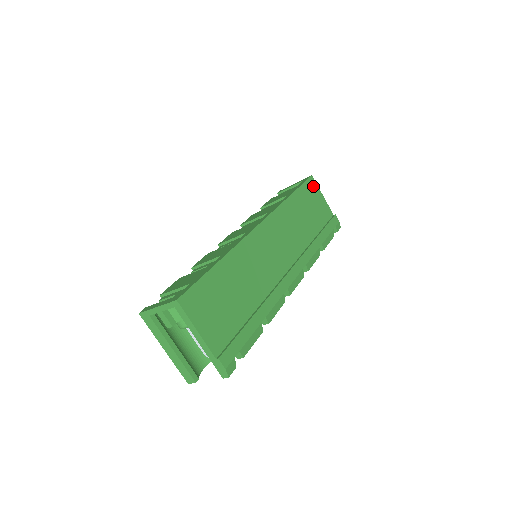
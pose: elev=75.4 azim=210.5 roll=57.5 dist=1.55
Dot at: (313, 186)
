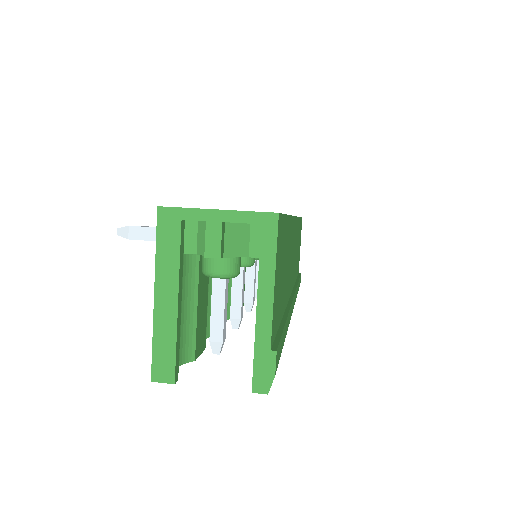
Dot at: occluded
